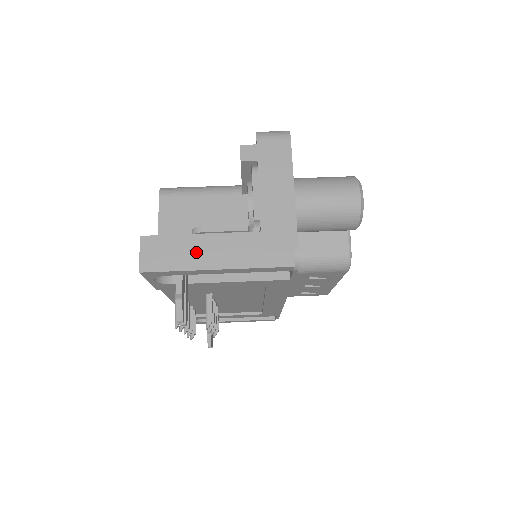
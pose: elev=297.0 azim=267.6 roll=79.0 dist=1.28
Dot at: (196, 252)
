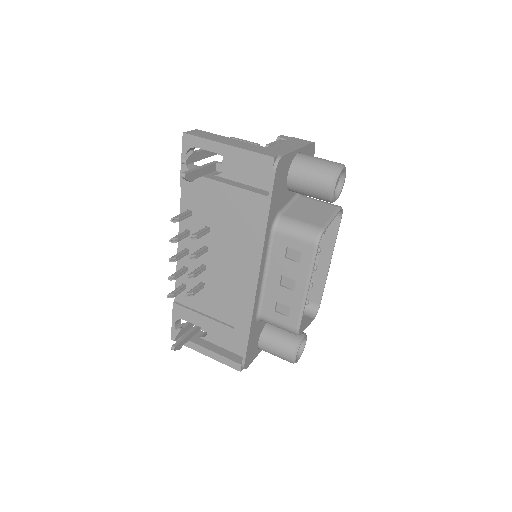
Dot at: (221, 139)
